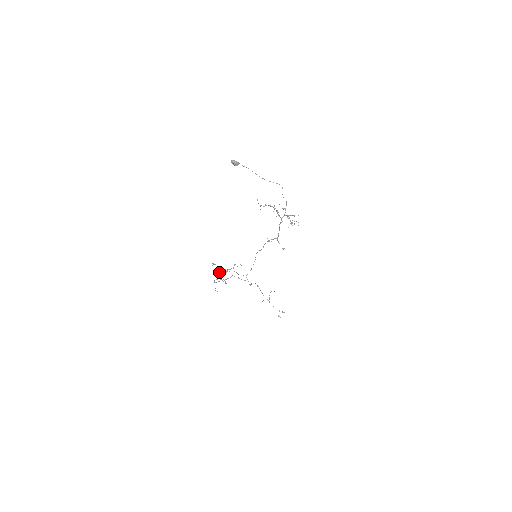
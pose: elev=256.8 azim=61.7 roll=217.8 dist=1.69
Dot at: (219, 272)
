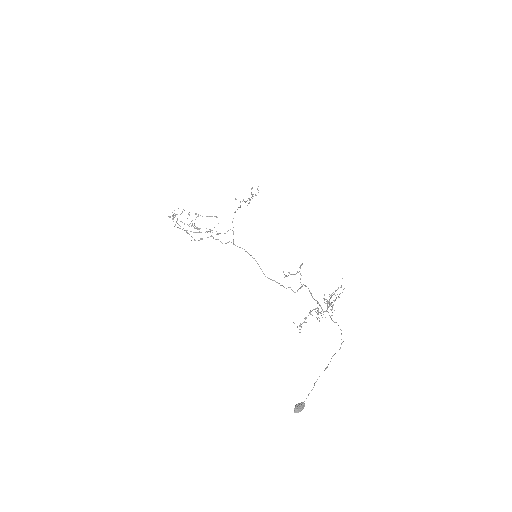
Dot at: occluded
